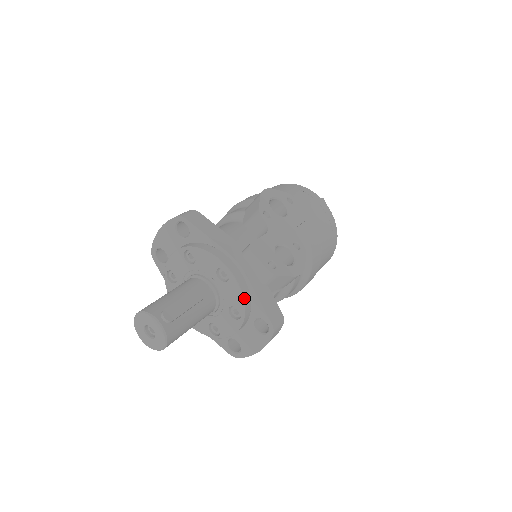
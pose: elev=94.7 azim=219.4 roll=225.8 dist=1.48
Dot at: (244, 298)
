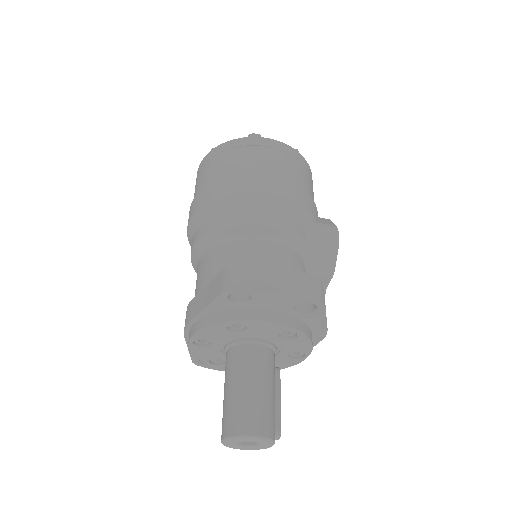
Dot at: (286, 367)
